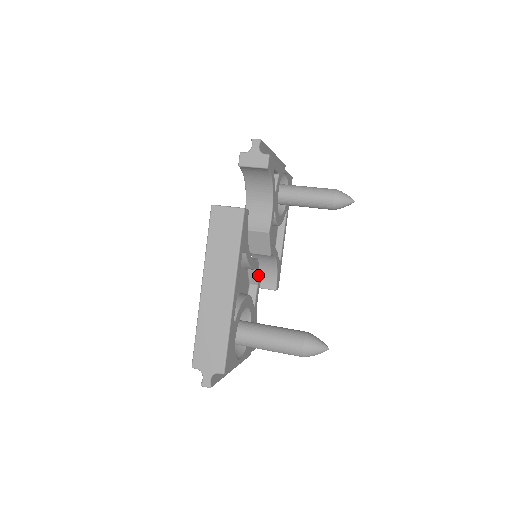
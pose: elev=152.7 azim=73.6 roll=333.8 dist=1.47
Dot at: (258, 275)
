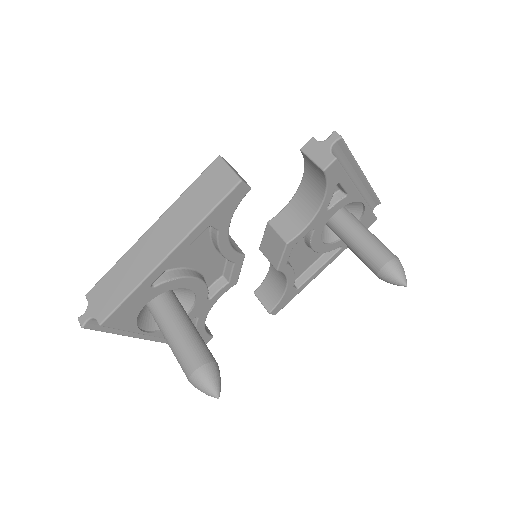
Dot at: (236, 273)
